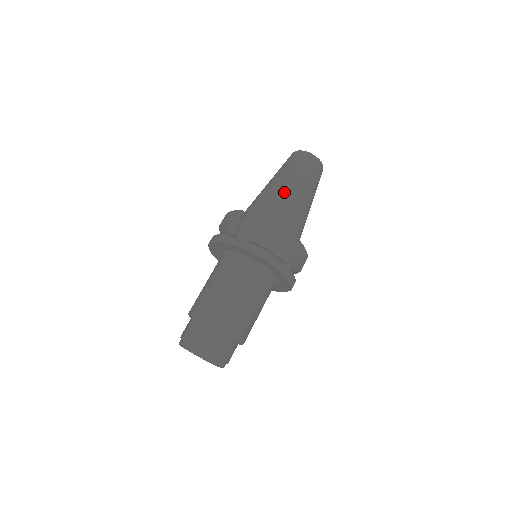
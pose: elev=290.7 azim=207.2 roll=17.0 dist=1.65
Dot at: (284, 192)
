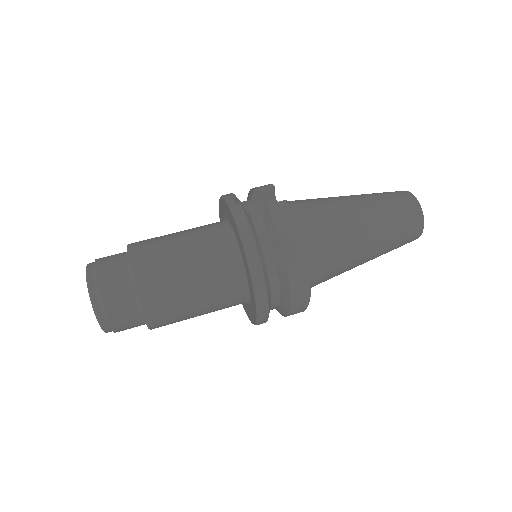
Dot at: (342, 205)
